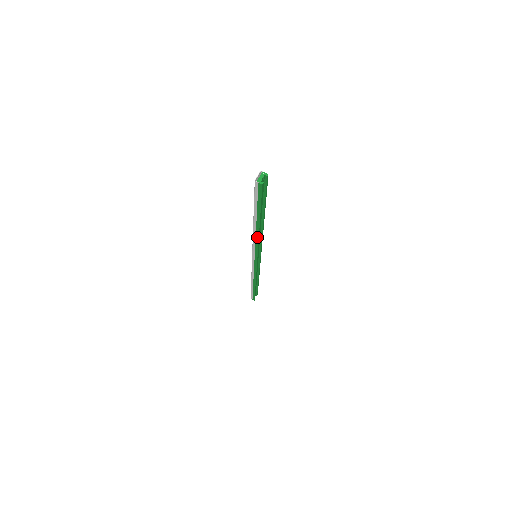
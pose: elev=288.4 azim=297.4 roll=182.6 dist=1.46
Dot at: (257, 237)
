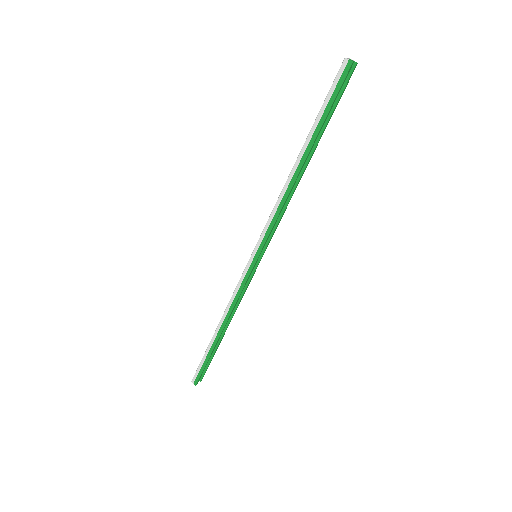
Dot at: (287, 193)
